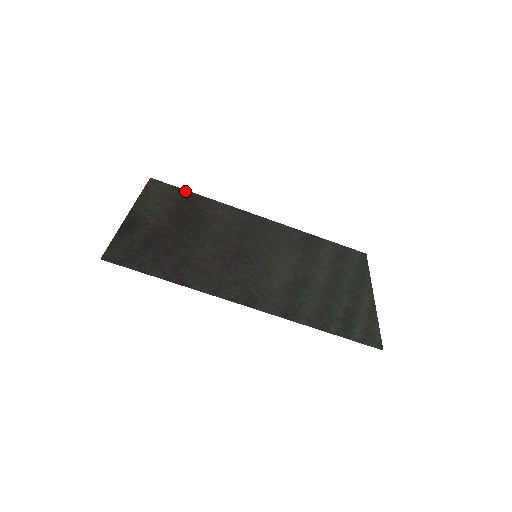
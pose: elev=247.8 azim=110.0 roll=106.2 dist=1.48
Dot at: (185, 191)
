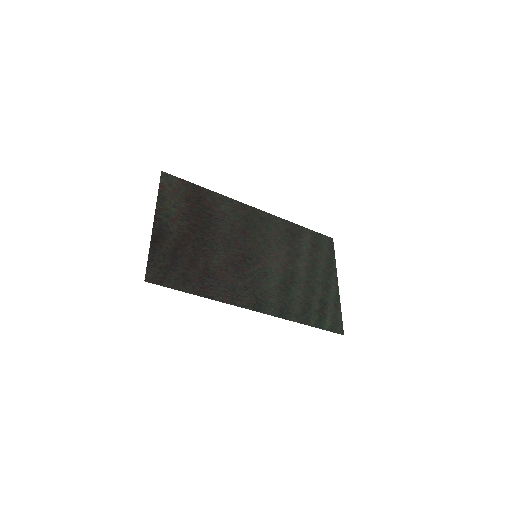
Dot at: (193, 185)
